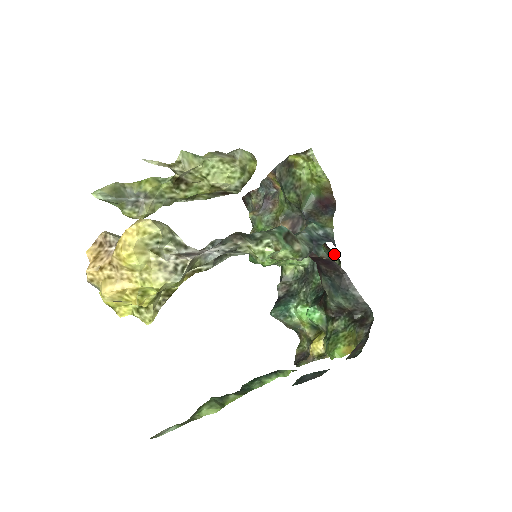
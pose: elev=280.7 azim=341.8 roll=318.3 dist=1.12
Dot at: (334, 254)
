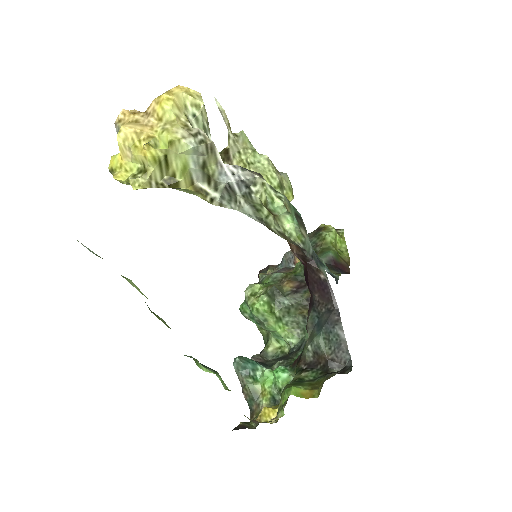
Dot at: occluded
